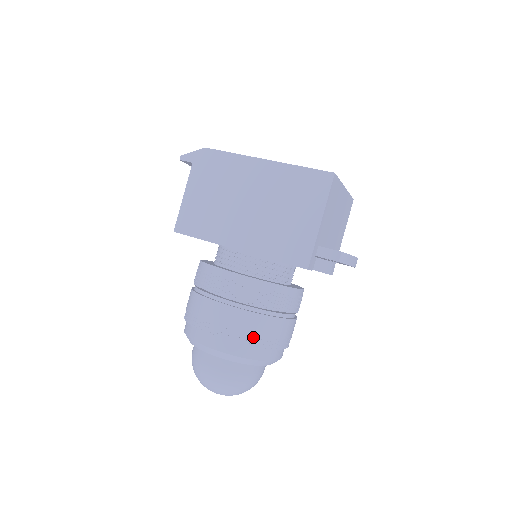
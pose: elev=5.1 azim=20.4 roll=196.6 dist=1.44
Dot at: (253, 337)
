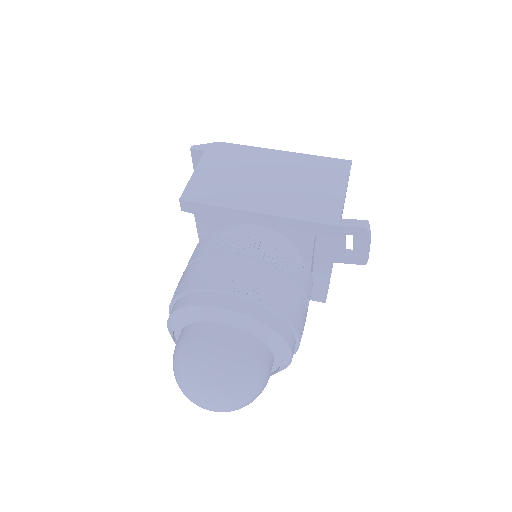
Dot at: (276, 300)
